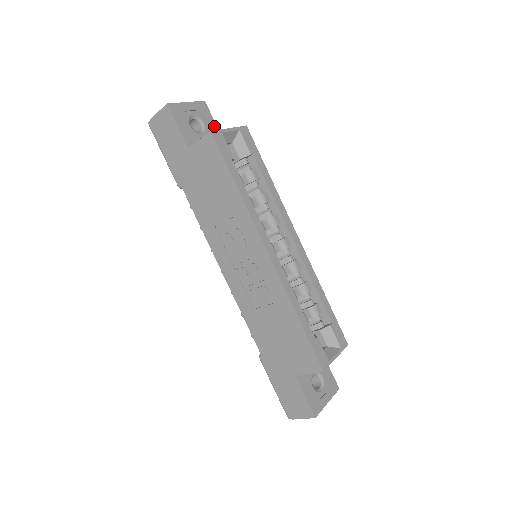
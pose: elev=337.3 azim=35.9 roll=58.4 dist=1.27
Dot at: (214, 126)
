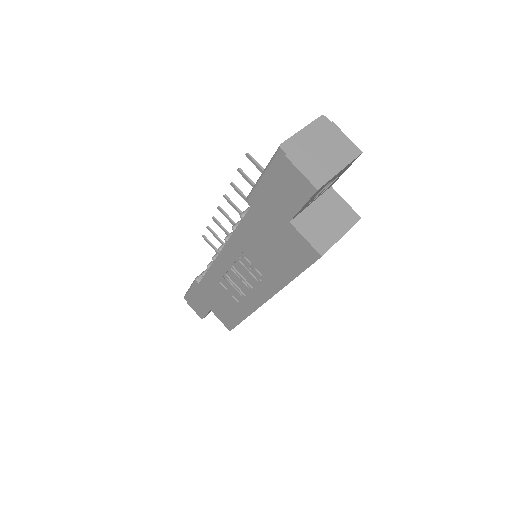
Dot at: occluded
